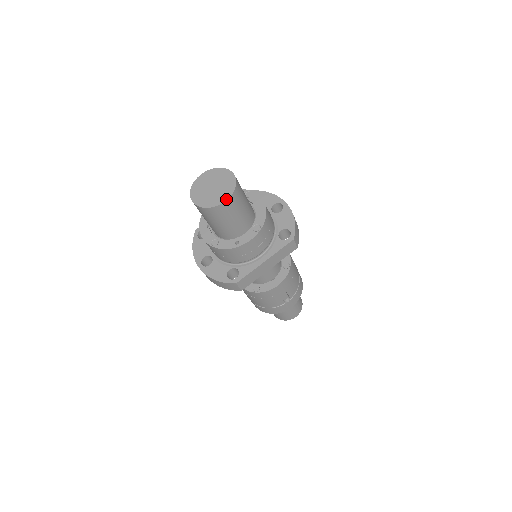
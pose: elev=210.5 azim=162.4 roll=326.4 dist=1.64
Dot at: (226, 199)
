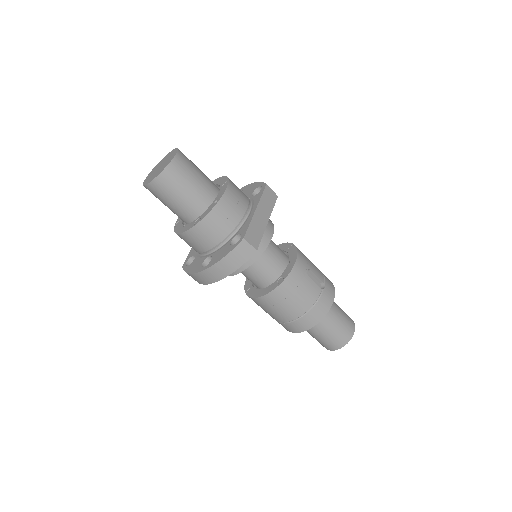
Dot at: (175, 154)
